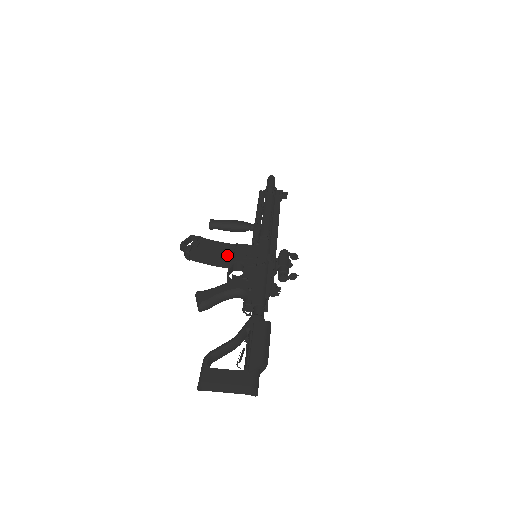
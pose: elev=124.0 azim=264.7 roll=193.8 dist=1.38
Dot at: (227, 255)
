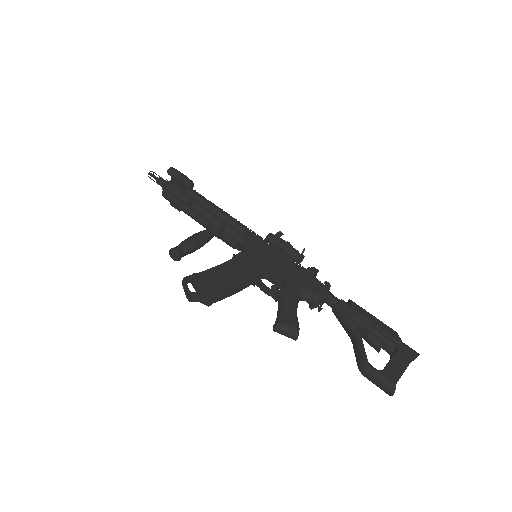
Dot at: (245, 272)
